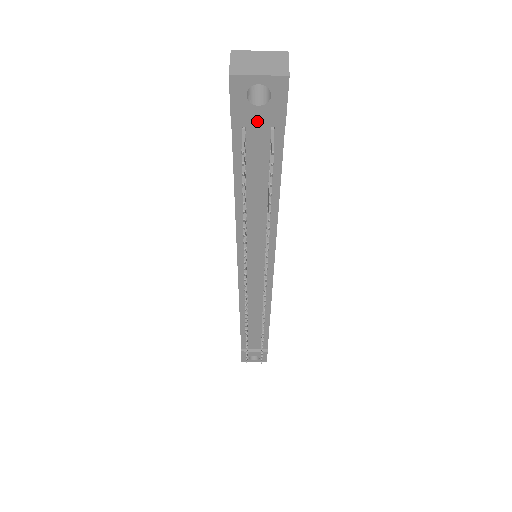
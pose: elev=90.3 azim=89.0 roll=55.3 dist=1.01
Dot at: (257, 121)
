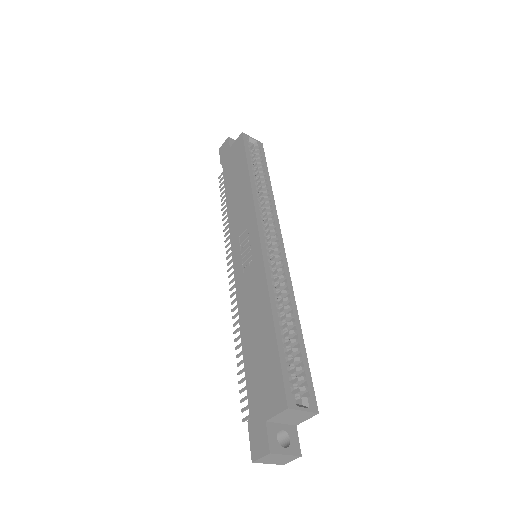
Dot at: occluded
